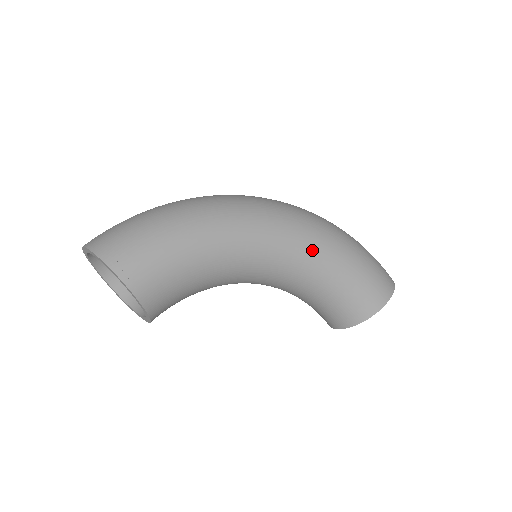
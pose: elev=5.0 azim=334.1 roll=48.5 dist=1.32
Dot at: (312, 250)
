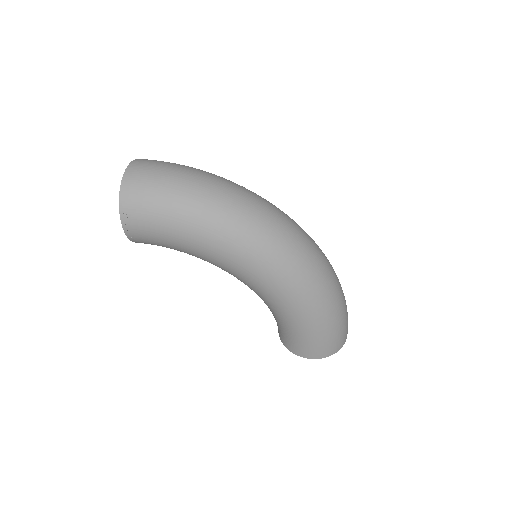
Dot at: (280, 302)
